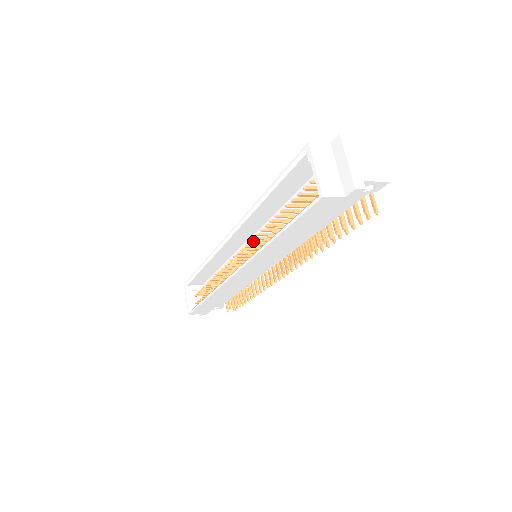
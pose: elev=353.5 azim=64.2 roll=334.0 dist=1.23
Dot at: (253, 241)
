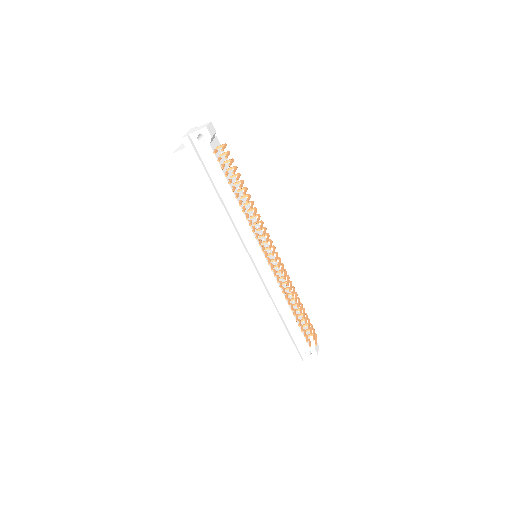
Dot at: occluded
